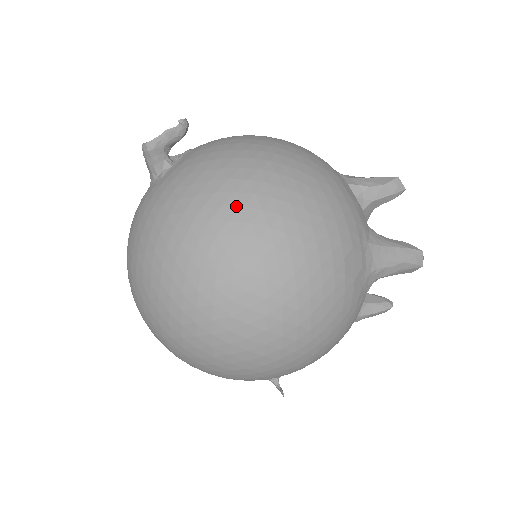
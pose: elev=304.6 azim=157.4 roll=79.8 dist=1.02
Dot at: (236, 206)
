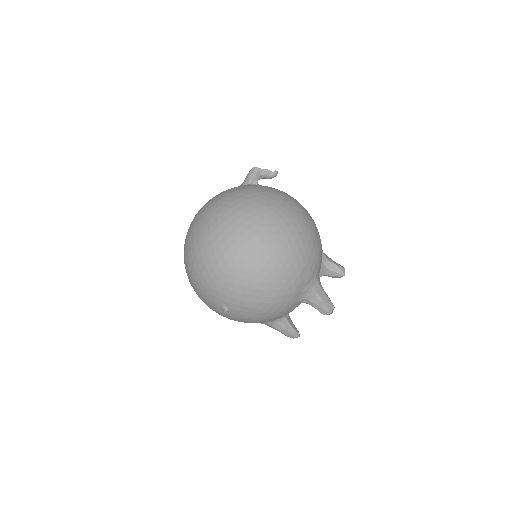
Dot at: (280, 209)
